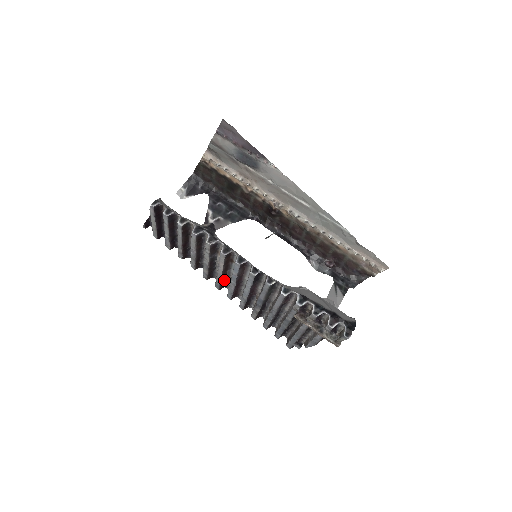
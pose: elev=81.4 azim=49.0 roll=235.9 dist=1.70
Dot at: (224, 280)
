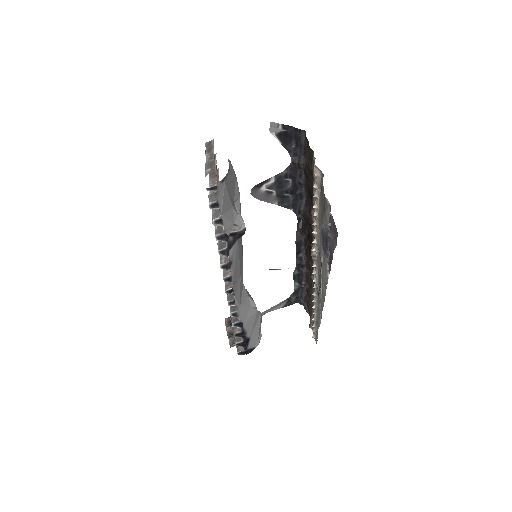
Dot at: occluded
